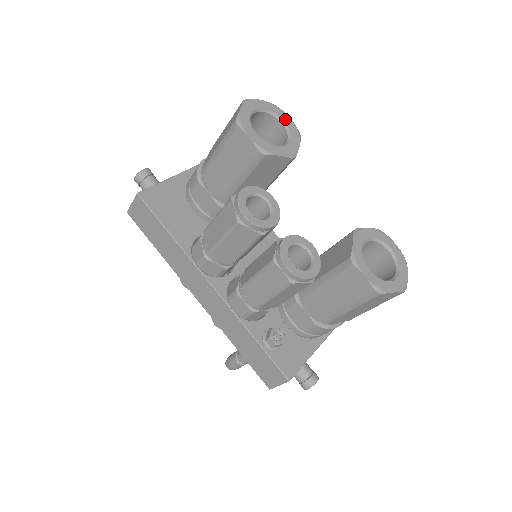
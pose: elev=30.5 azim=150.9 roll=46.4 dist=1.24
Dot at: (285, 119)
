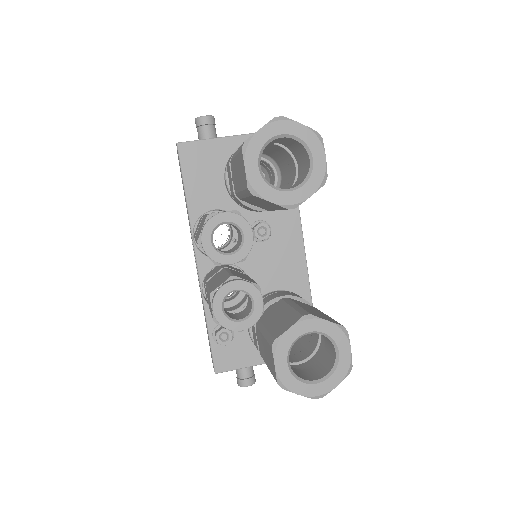
Dot at: (317, 157)
